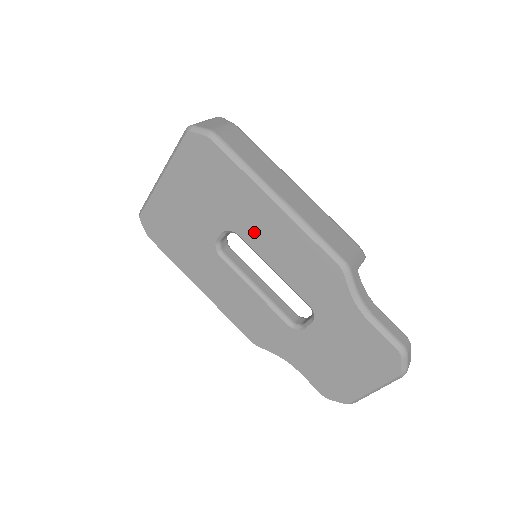
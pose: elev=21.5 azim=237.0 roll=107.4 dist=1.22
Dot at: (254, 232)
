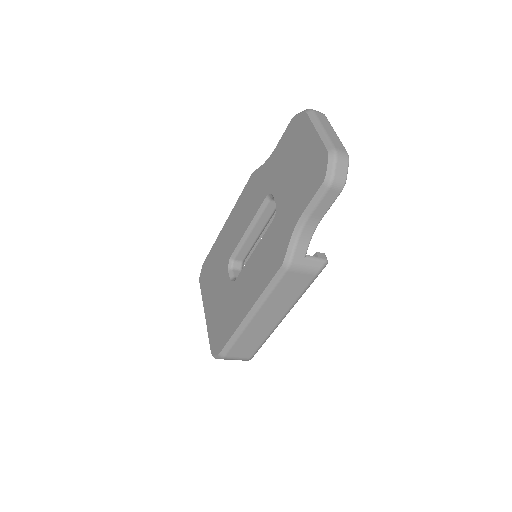
Dot at: (232, 242)
